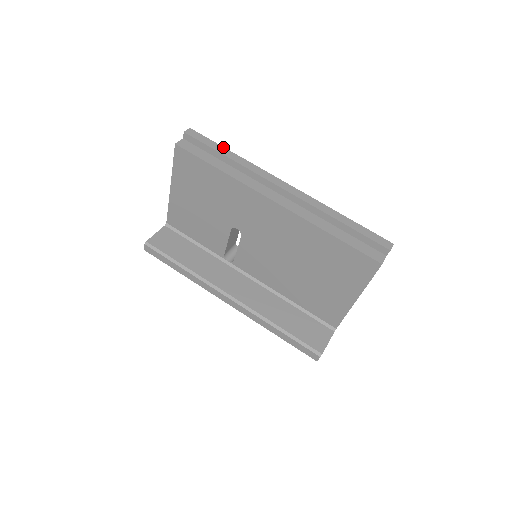
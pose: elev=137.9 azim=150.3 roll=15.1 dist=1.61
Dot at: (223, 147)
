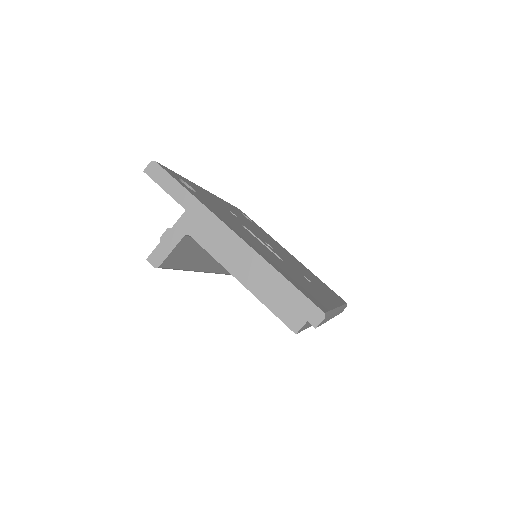
Dot at: occluded
